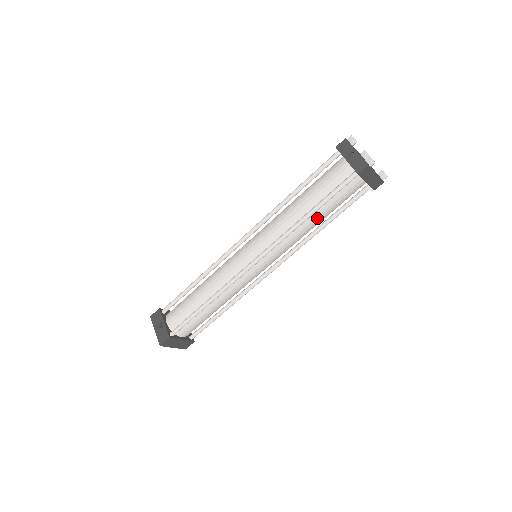
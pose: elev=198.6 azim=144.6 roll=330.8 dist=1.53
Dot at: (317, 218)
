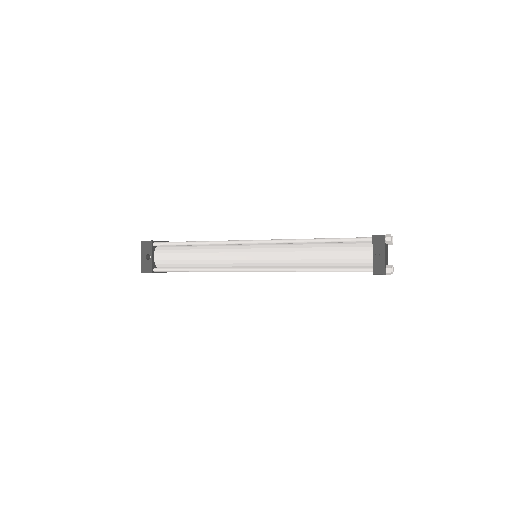
Dot at: occluded
